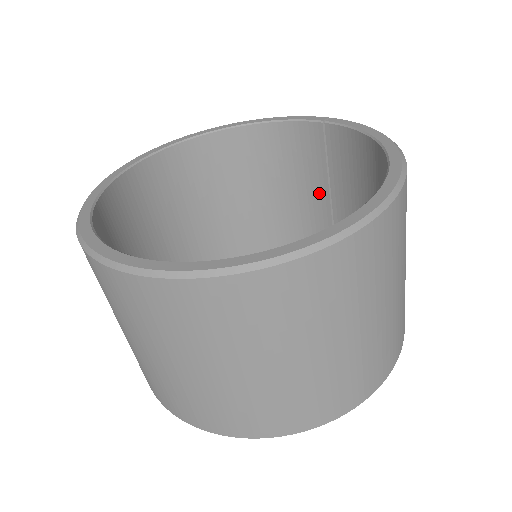
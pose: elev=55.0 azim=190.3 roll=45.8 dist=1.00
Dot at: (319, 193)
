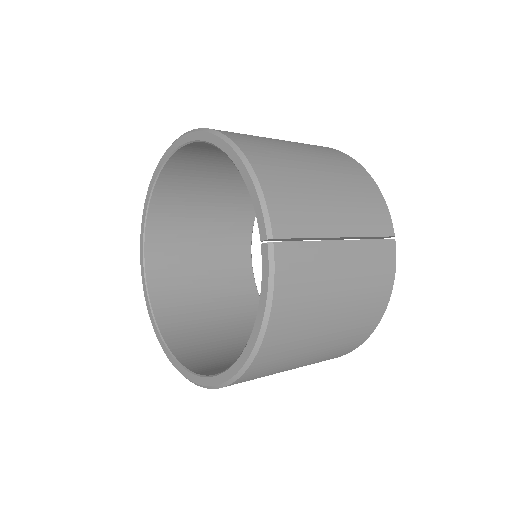
Dot at: occluded
